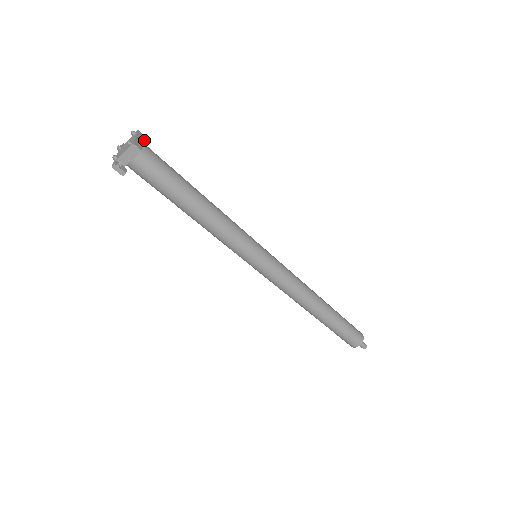
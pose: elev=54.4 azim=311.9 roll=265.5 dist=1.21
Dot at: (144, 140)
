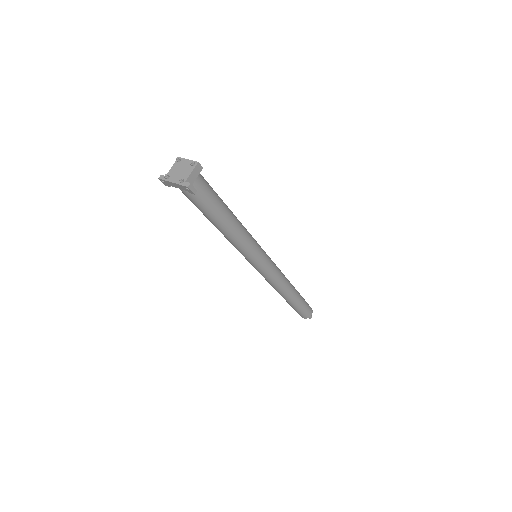
Dot at: occluded
